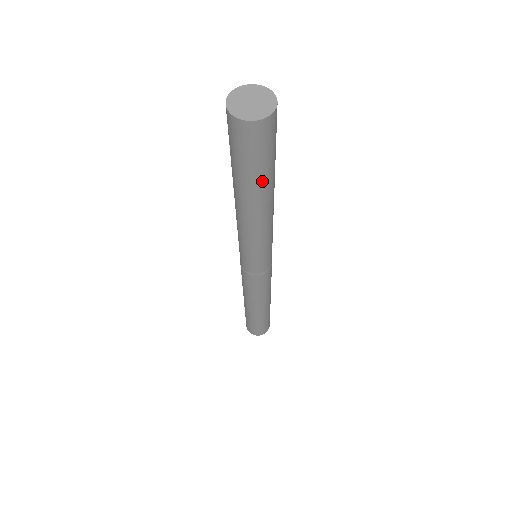
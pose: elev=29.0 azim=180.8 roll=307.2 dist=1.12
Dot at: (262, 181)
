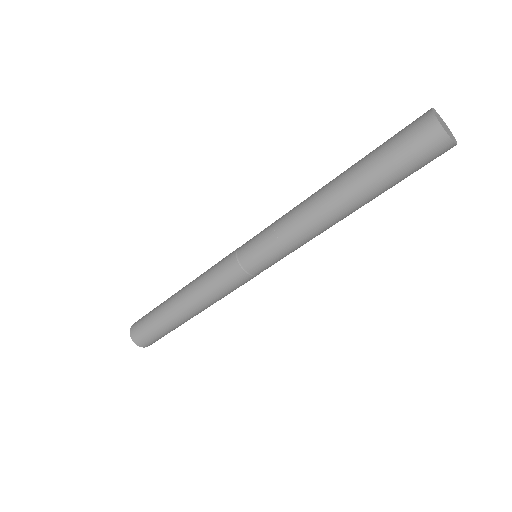
Dot at: (376, 182)
